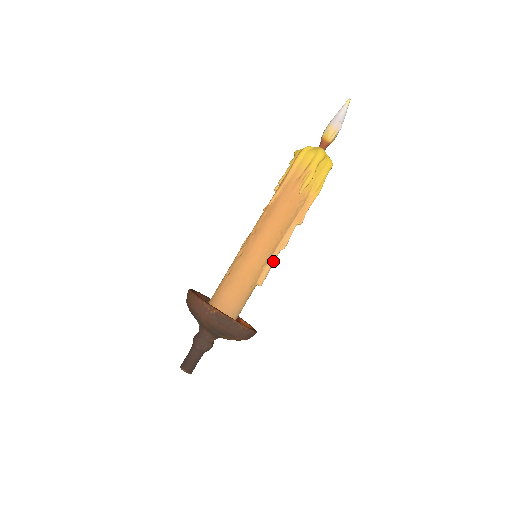
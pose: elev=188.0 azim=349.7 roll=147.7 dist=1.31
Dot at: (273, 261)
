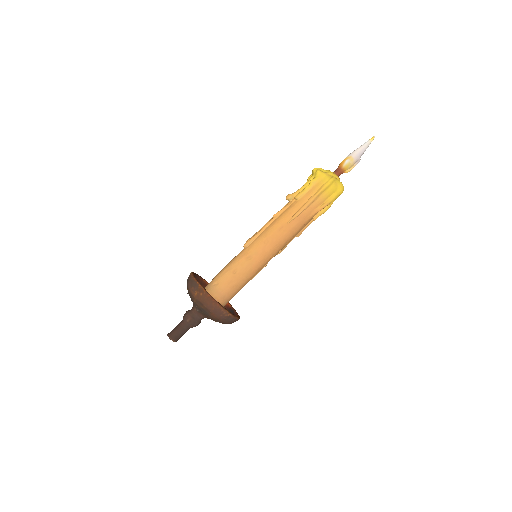
Dot at: occluded
